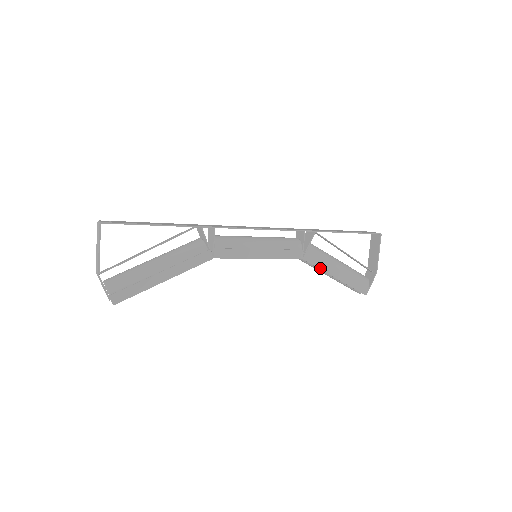
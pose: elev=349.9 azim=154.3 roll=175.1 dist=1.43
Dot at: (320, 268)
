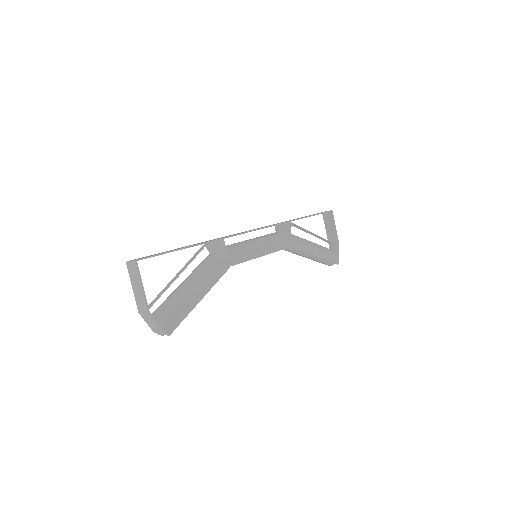
Dot at: (304, 251)
